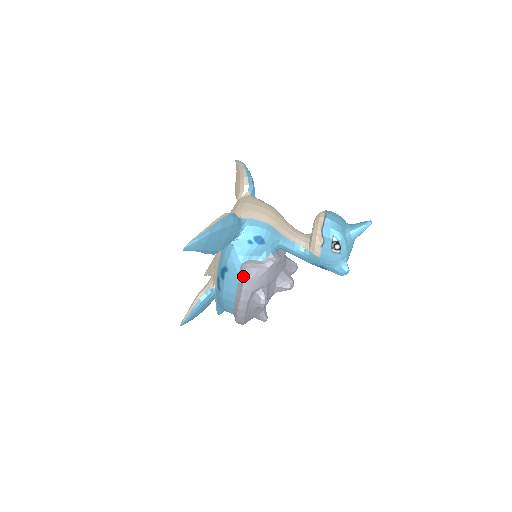
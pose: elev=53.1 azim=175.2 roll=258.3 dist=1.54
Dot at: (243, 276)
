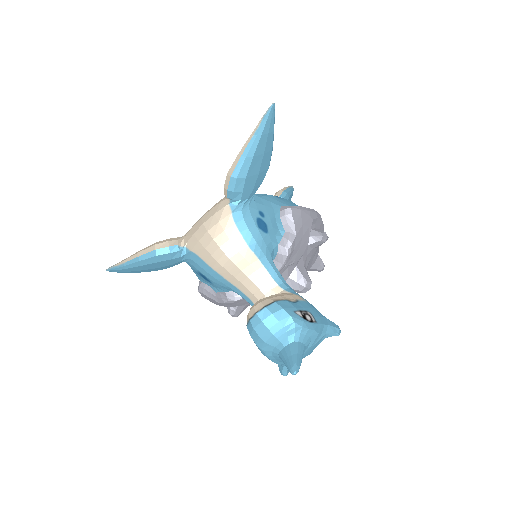
Dot at: occluded
